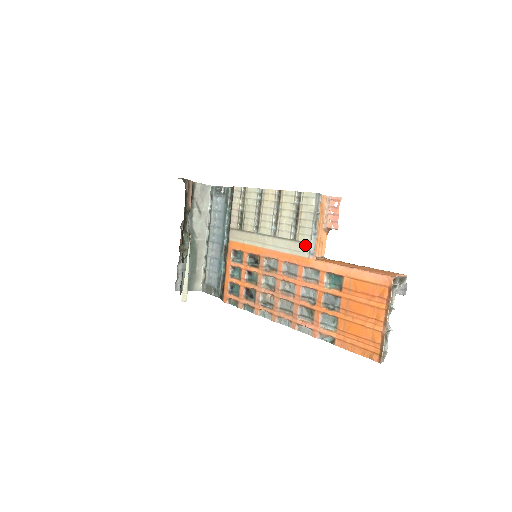
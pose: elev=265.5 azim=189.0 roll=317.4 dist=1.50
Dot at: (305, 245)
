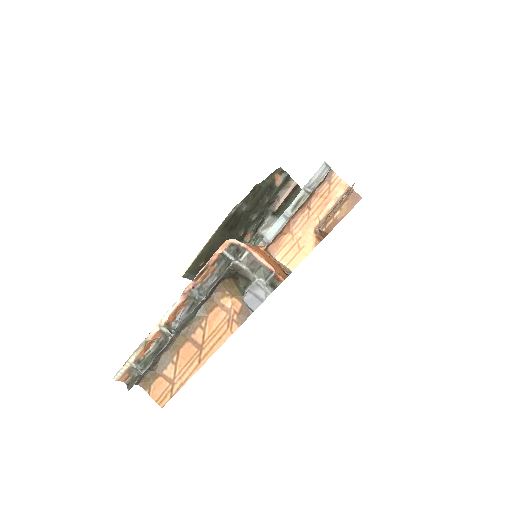
Dot at: occluded
